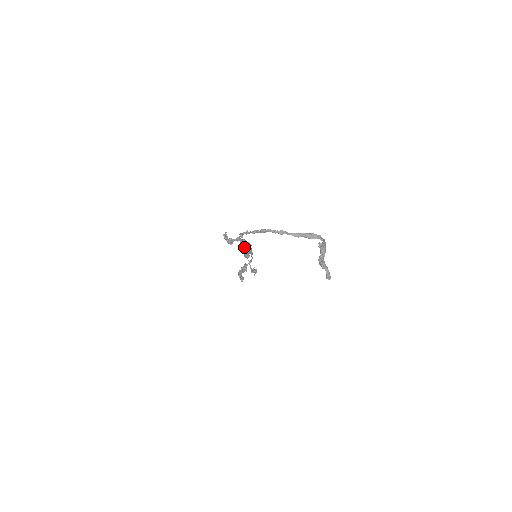
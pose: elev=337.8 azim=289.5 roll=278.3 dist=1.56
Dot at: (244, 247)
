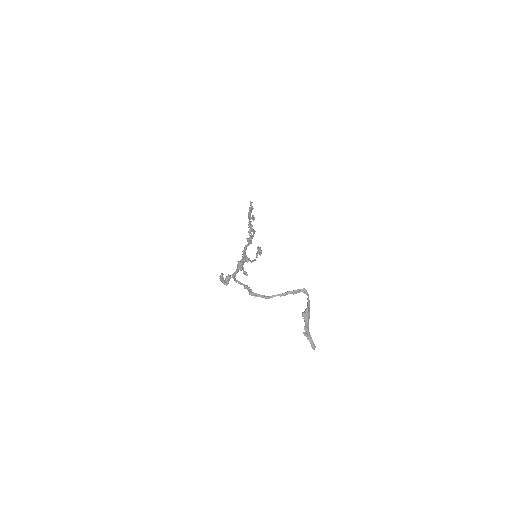
Dot at: occluded
